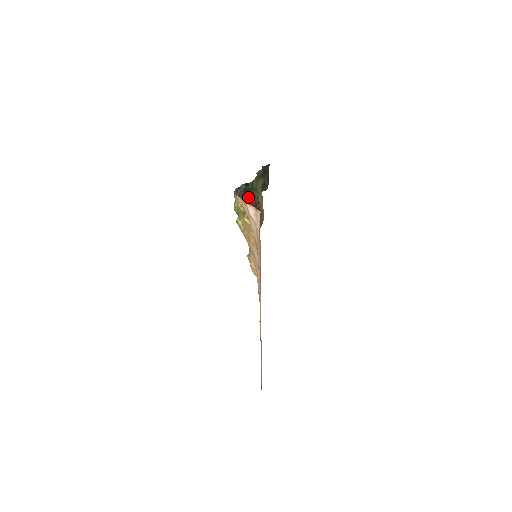
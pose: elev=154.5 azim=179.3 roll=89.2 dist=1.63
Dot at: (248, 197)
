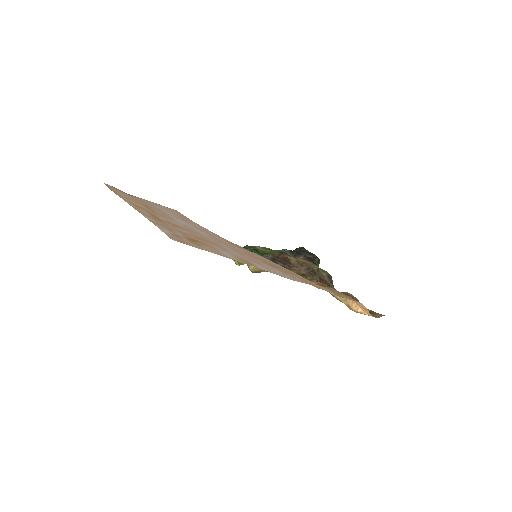
Dot at: occluded
